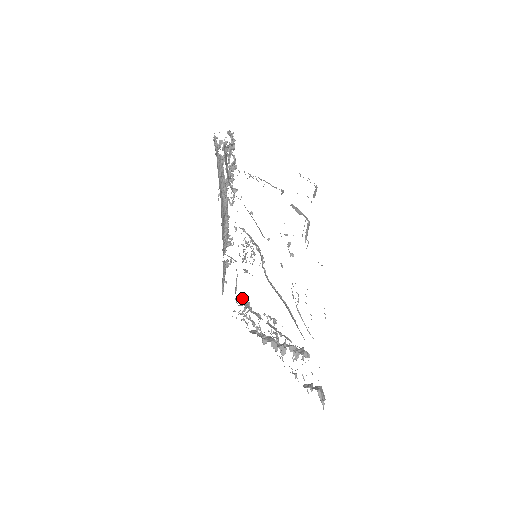
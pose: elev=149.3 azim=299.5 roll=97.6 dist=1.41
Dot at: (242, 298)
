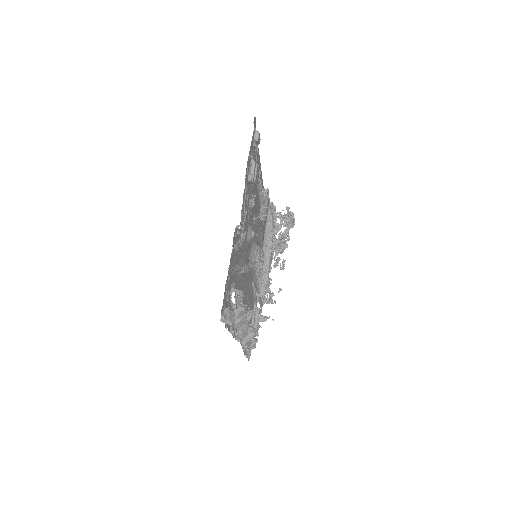
Dot at: (253, 327)
